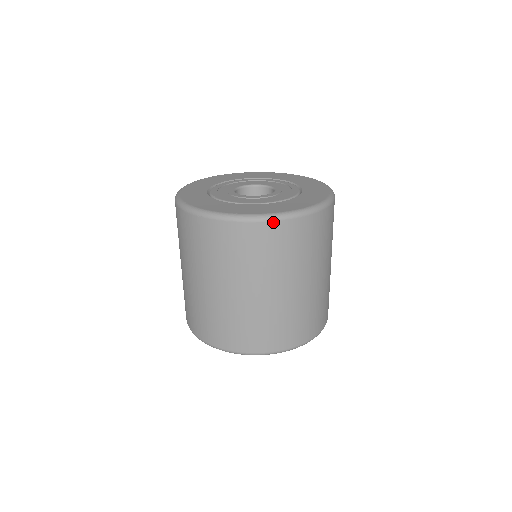
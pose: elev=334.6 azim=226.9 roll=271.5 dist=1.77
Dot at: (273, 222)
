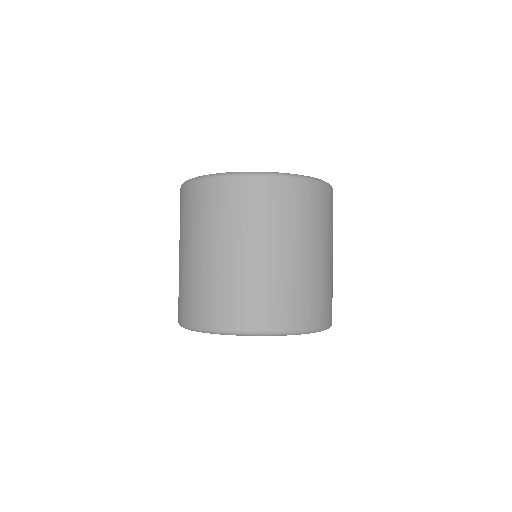
Dot at: (213, 179)
